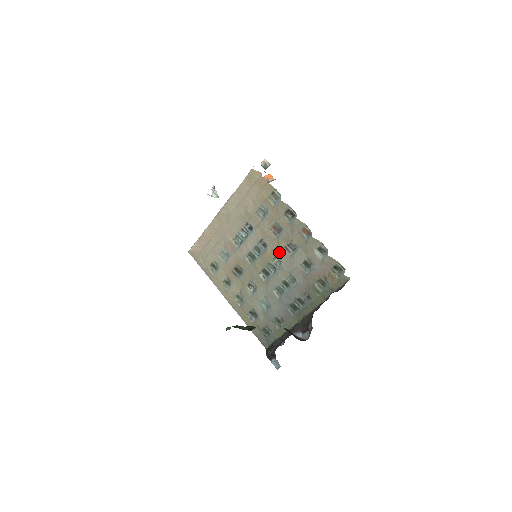
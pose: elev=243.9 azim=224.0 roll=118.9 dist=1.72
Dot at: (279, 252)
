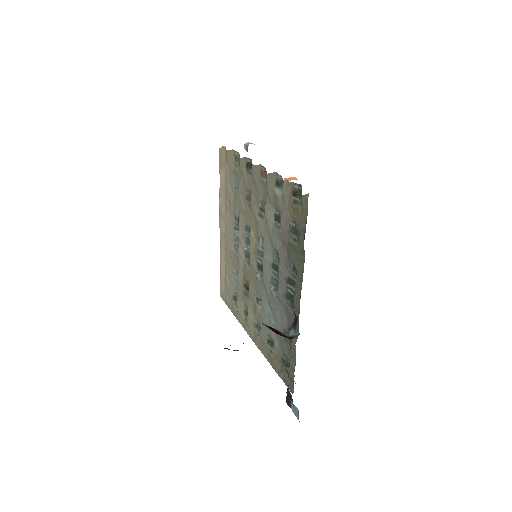
Dot at: (257, 226)
